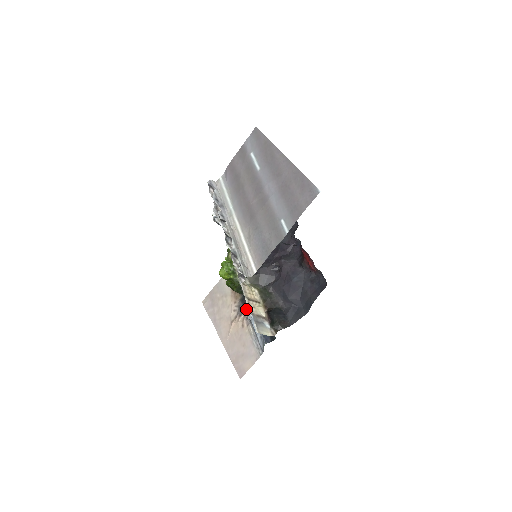
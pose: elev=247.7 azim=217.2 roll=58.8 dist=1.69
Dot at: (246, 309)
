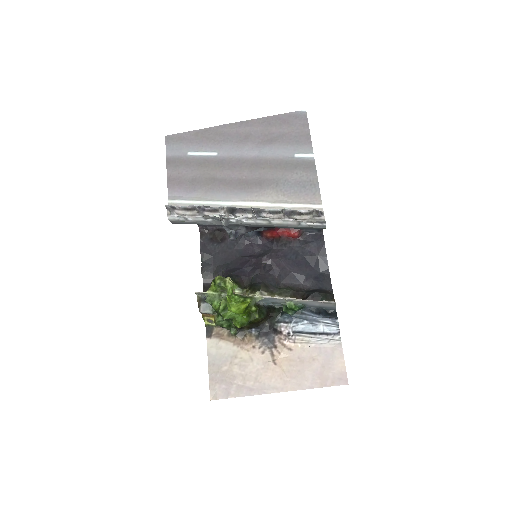
Dot at: (274, 335)
